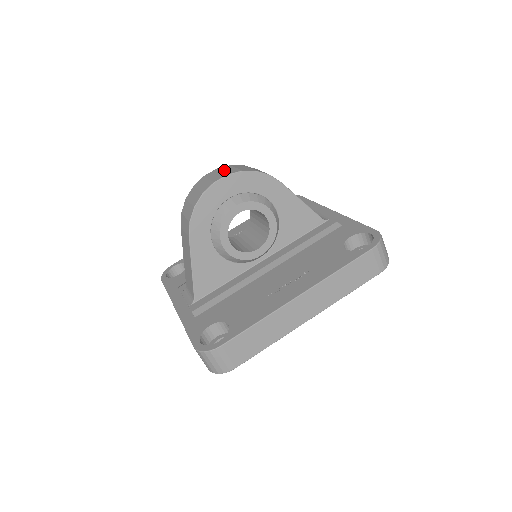
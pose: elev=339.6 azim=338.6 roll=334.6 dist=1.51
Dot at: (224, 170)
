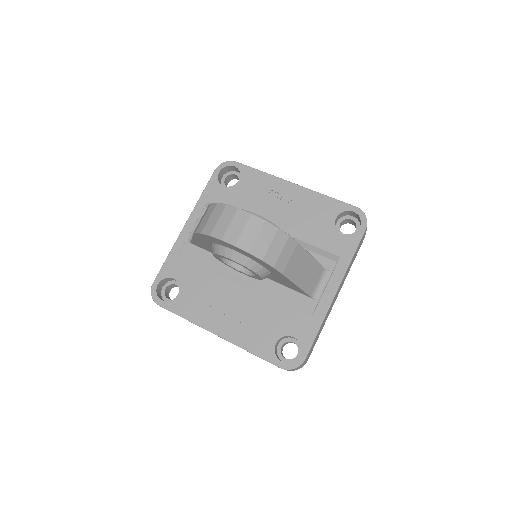
Dot at: (247, 229)
